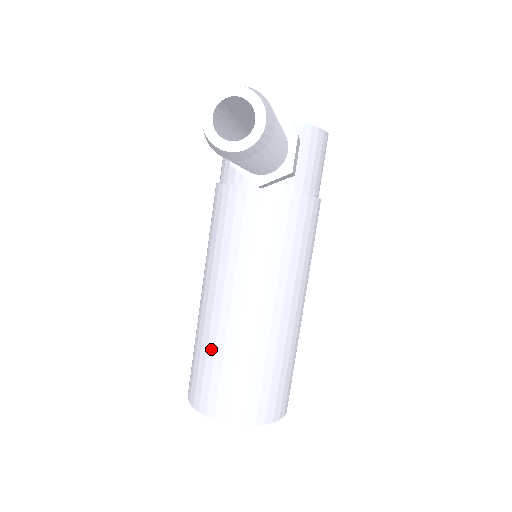
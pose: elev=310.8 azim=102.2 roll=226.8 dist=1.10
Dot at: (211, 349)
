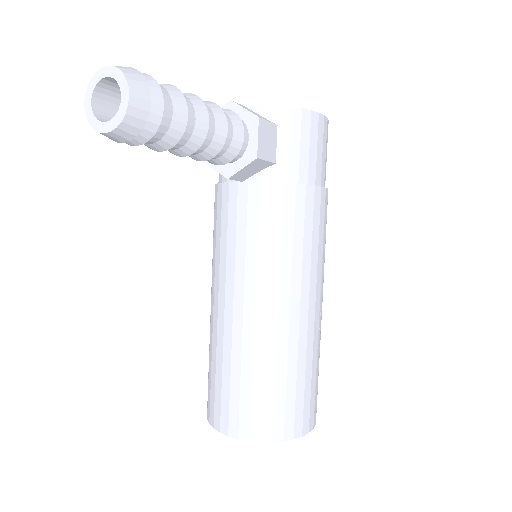
Dot at: (214, 356)
